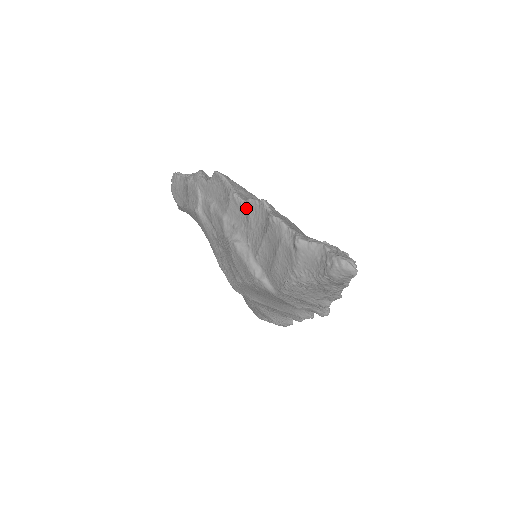
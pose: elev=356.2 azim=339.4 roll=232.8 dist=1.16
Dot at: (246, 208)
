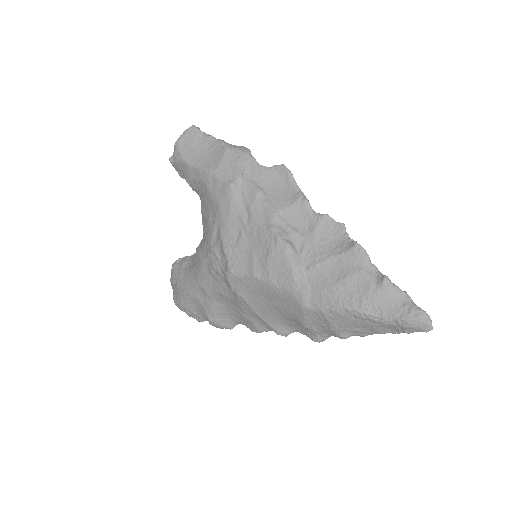
Dot at: (316, 219)
